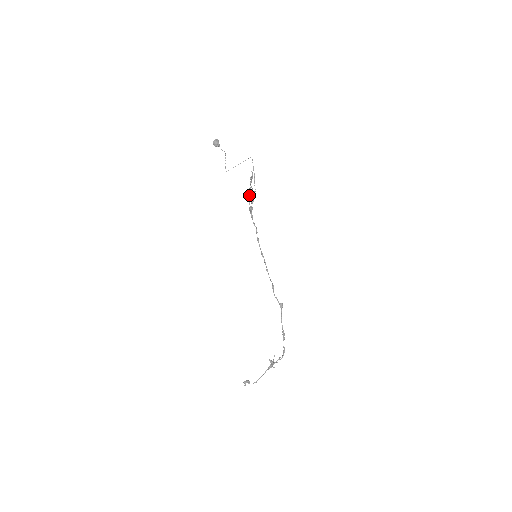
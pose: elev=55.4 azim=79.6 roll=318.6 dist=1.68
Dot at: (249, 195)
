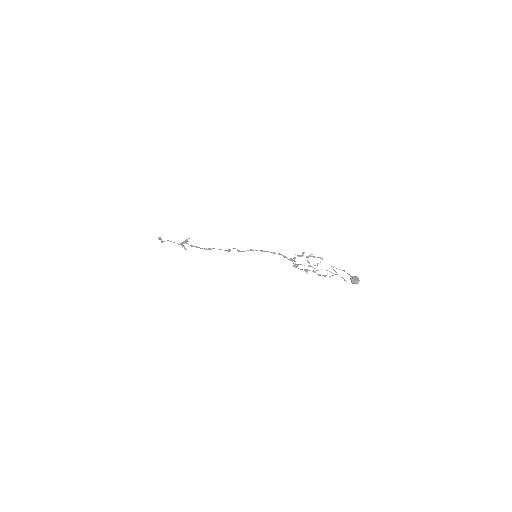
Dot at: (306, 272)
